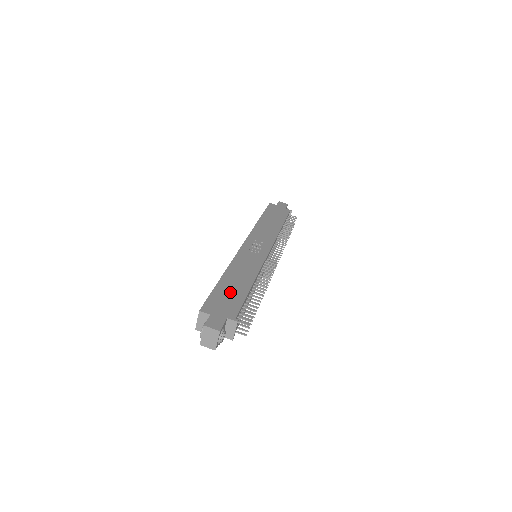
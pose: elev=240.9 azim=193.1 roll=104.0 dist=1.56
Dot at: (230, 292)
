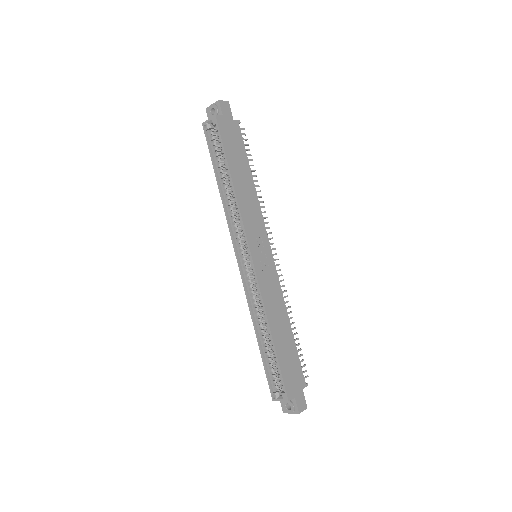
Dot at: (288, 355)
